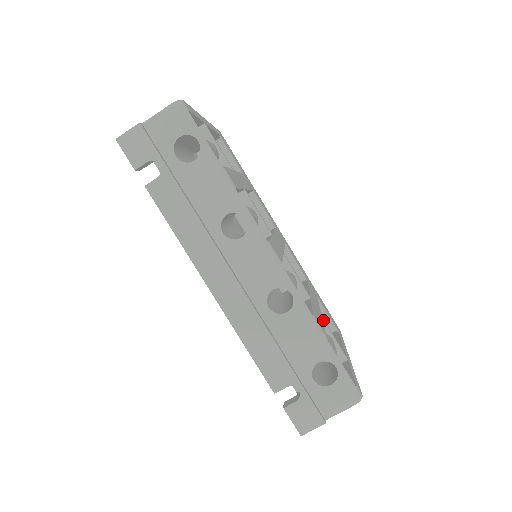
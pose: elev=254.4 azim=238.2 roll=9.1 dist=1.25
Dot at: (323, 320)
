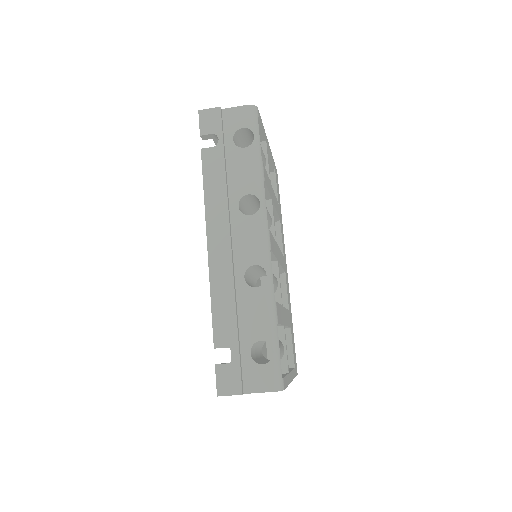
Dot at: (284, 329)
